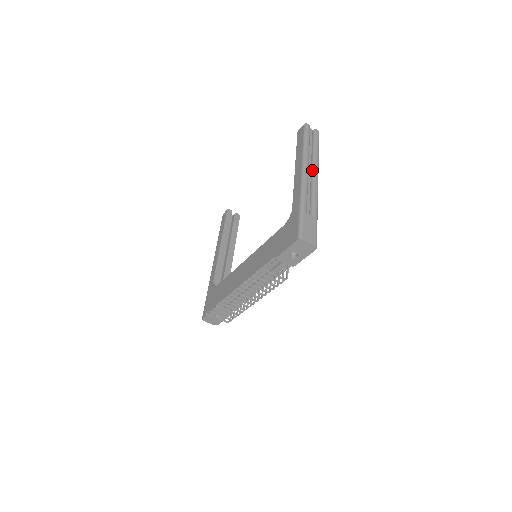
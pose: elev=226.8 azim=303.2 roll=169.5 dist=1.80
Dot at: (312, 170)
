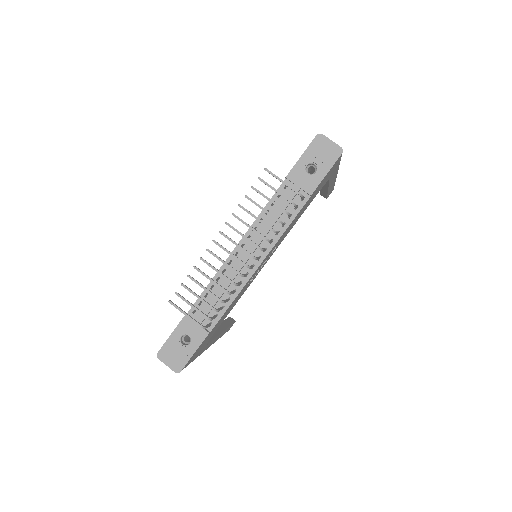
Dot at: occluded
